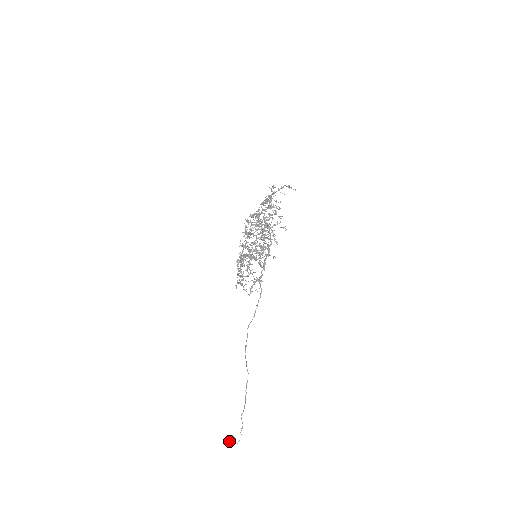
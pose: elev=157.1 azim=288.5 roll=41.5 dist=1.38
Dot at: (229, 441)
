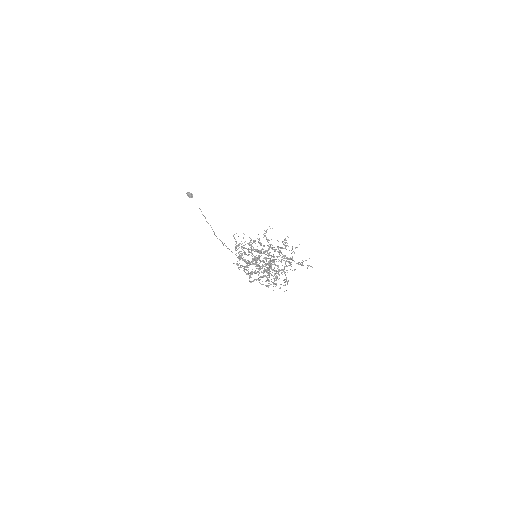
Dot at: (188, 196)
